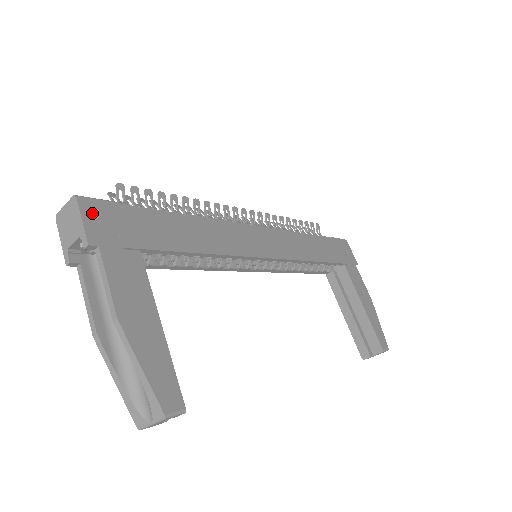
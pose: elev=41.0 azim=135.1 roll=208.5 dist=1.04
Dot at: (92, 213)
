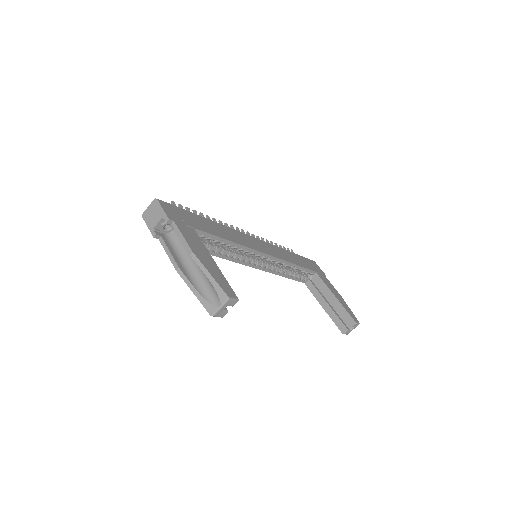
Dot at: (166, 207)
